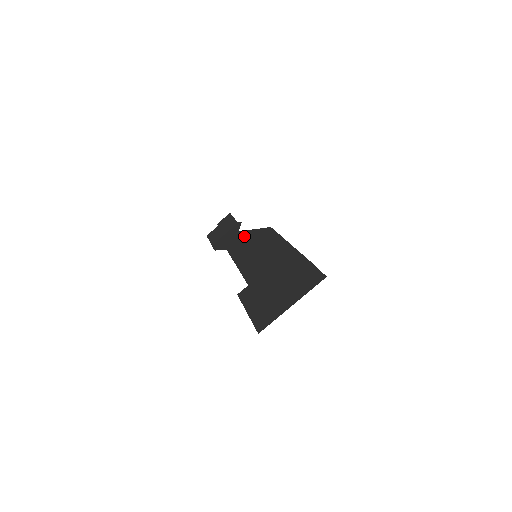
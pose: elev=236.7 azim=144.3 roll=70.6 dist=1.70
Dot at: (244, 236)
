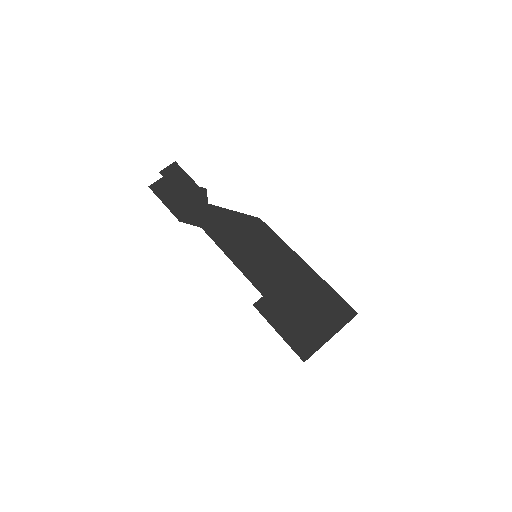
Dot at: (223, 216)
